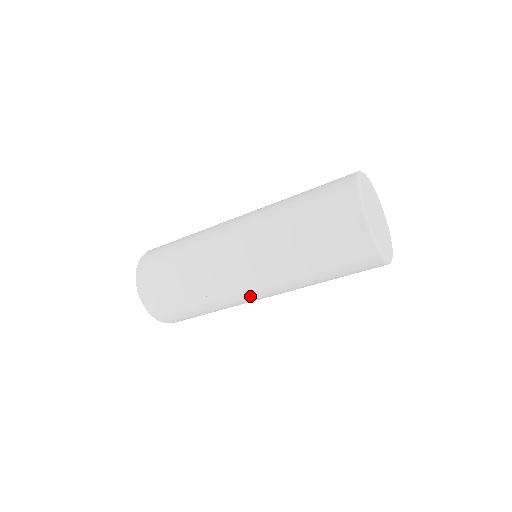
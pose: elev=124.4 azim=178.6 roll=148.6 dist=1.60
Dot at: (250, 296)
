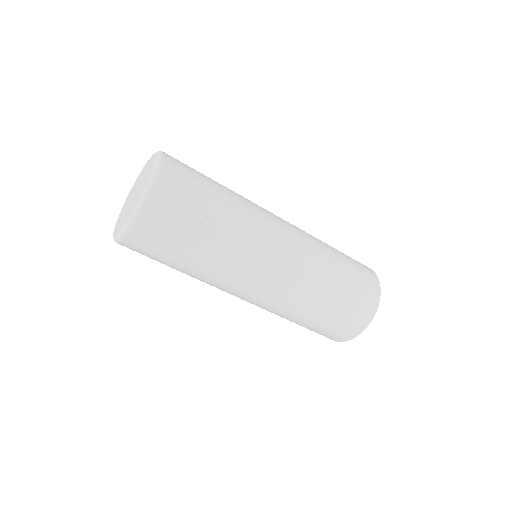
Dot at: (271, 253)
